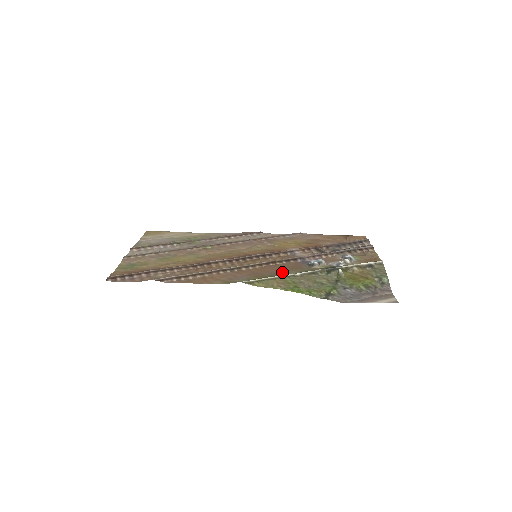
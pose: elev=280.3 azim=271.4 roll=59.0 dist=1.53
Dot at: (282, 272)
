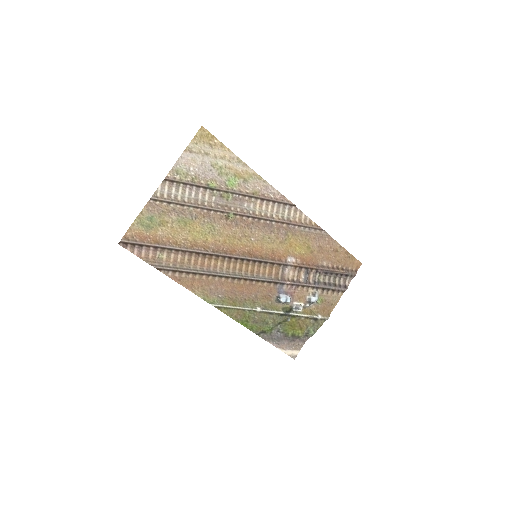
Dot at: (251, 301)
